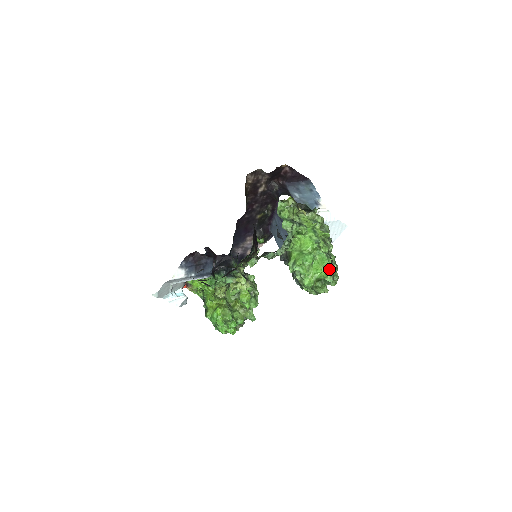
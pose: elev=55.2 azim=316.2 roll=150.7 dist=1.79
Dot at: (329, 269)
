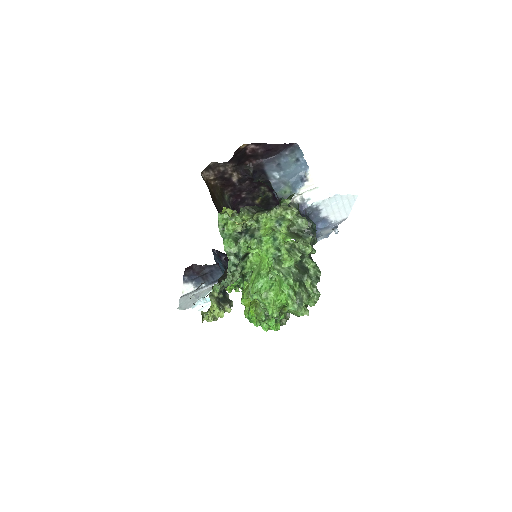
Dot at: (291, 293)
